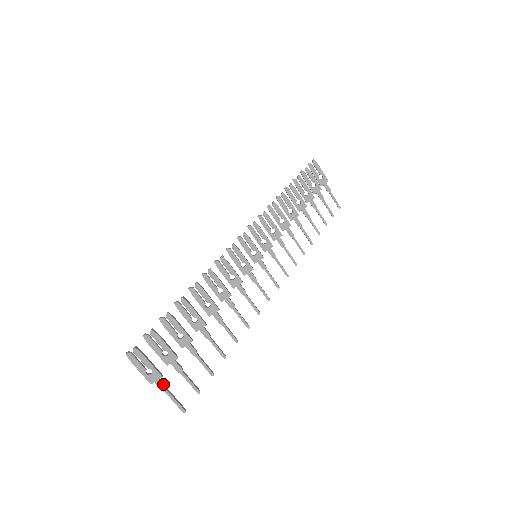
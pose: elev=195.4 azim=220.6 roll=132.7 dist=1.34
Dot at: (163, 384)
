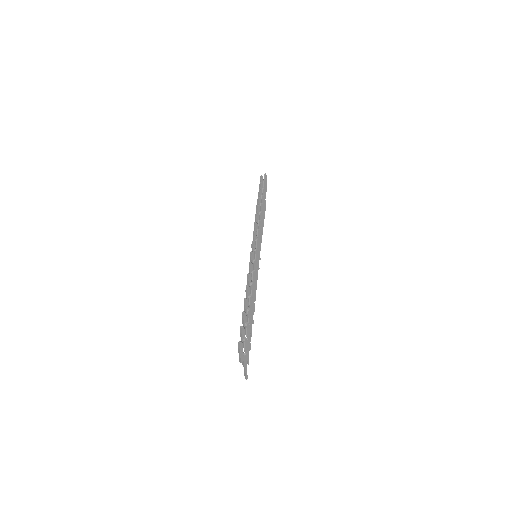
Dot at: occluded
